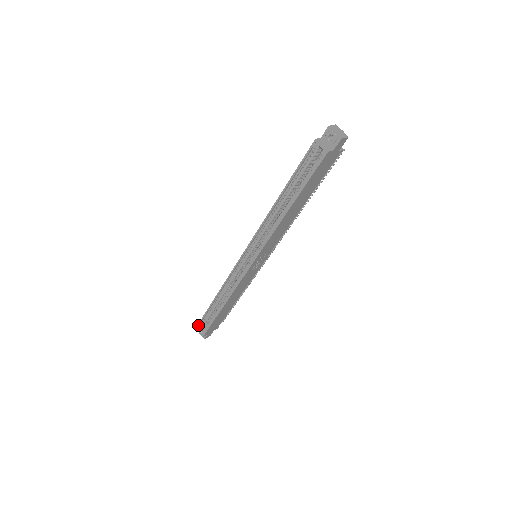
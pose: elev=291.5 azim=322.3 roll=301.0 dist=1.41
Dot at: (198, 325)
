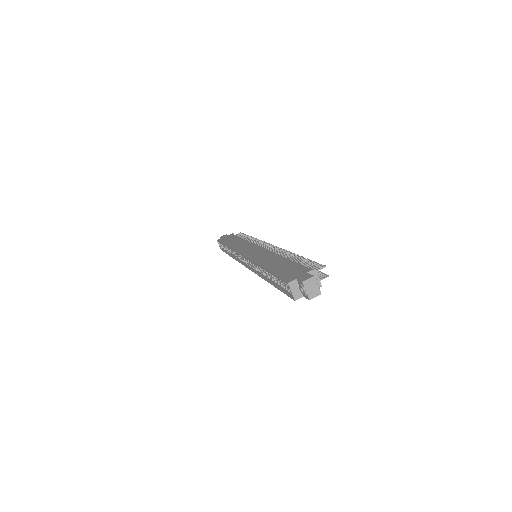
Dot at: (218, 241)
